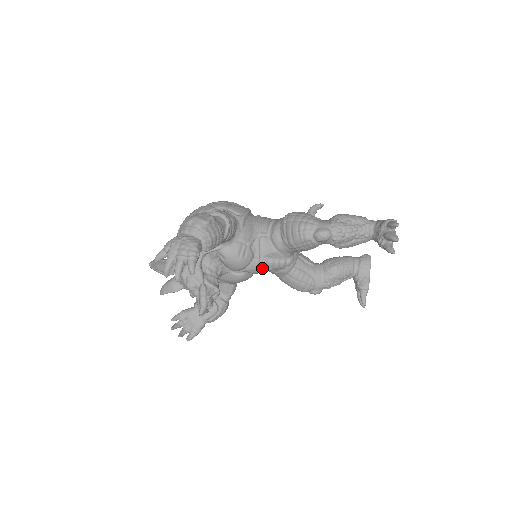
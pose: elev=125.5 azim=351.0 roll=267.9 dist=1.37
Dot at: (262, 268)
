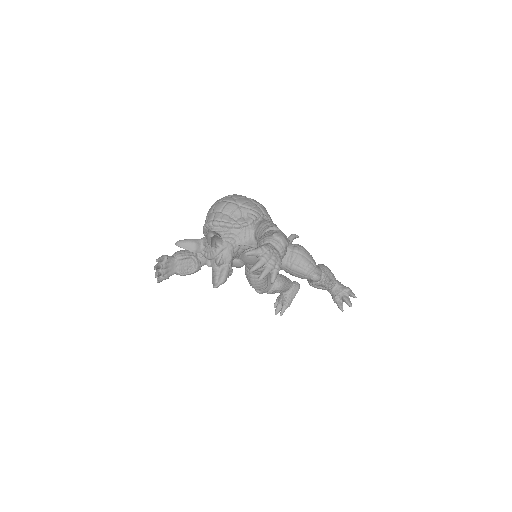
Dot at: occluded
